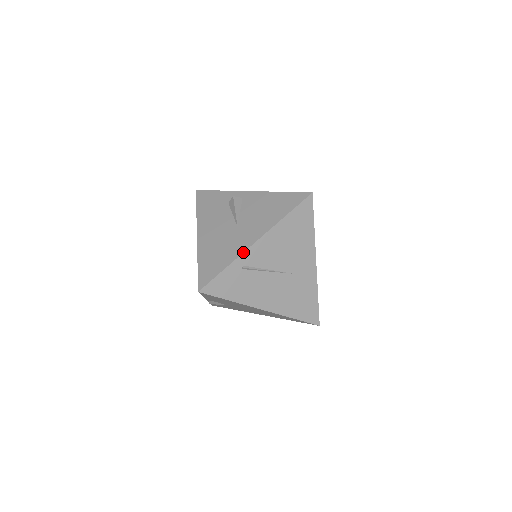
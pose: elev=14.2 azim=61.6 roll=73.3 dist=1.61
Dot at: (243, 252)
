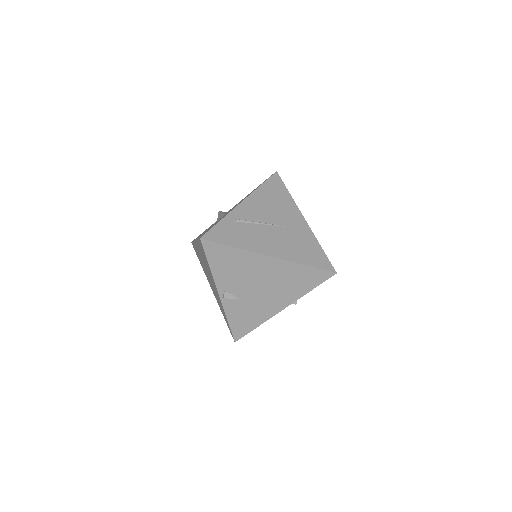
Dot at: occluded
